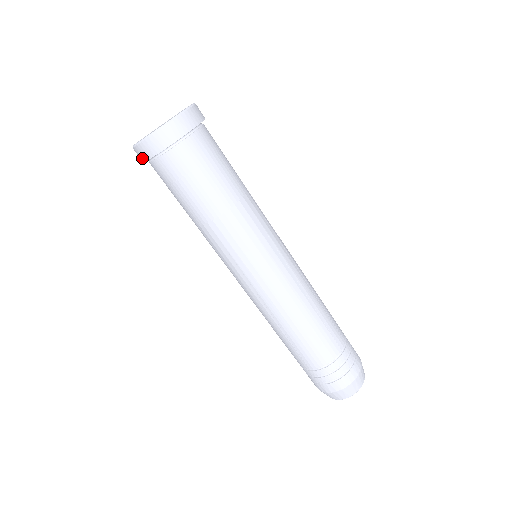
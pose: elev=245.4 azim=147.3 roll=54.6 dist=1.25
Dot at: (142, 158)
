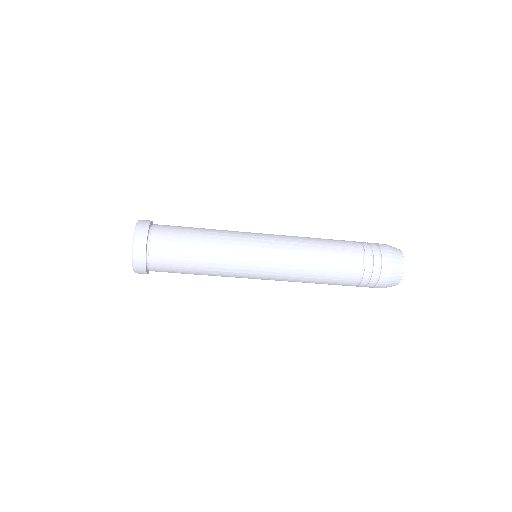
Dot at: occluded
